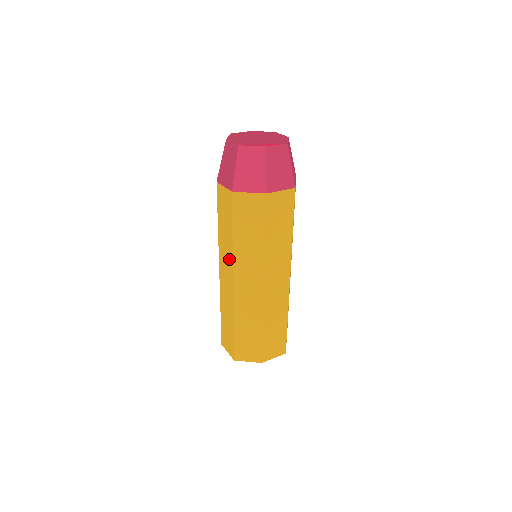
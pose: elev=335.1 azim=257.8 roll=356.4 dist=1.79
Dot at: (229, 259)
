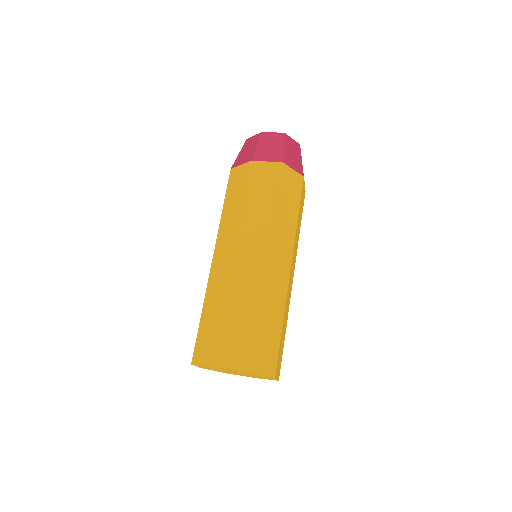
Dot at: occluded
